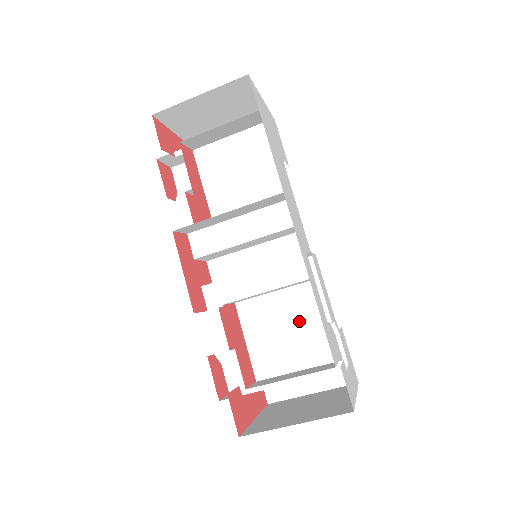
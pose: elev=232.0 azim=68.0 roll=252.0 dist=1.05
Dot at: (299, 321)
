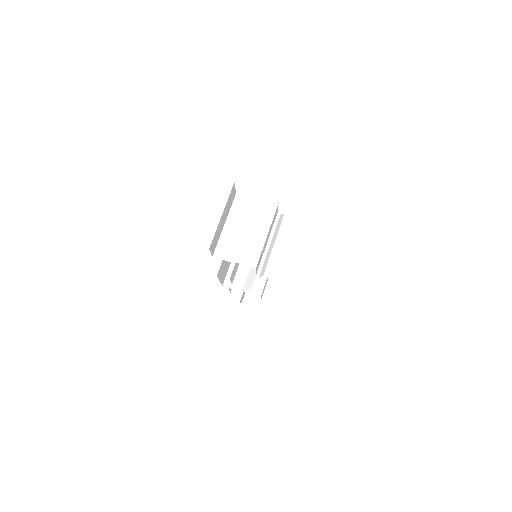
Dot at: occluded
